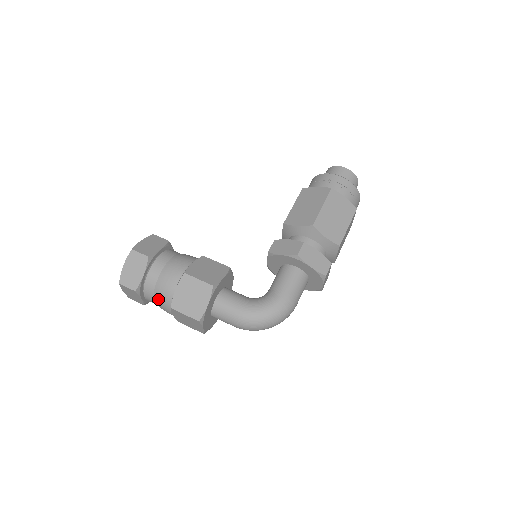
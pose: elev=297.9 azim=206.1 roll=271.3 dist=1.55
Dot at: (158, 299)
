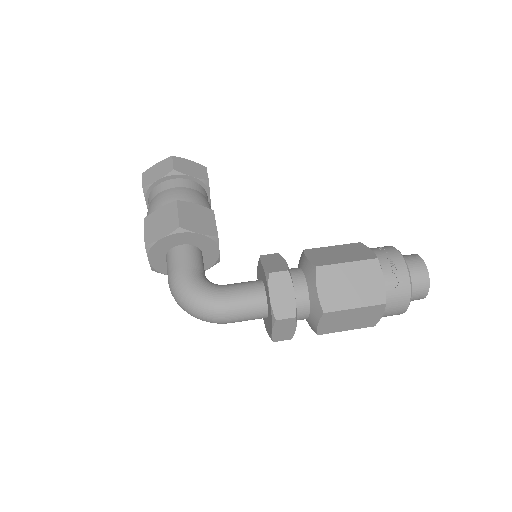
Dot at: (149, 208)
